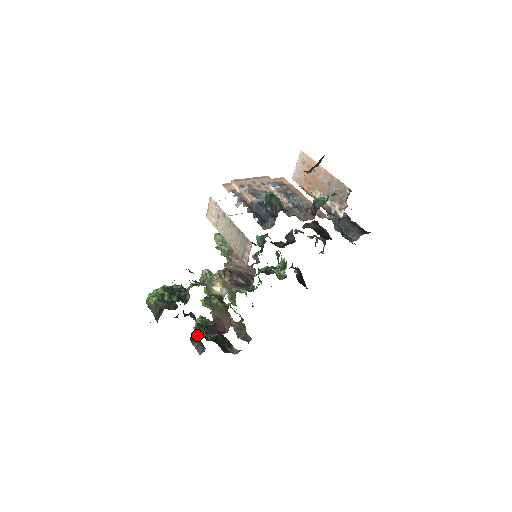
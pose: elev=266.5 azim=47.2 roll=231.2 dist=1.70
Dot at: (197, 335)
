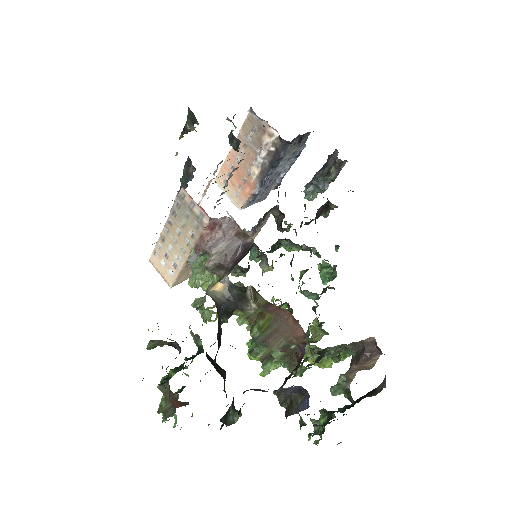
Dot at: (285, 400)
